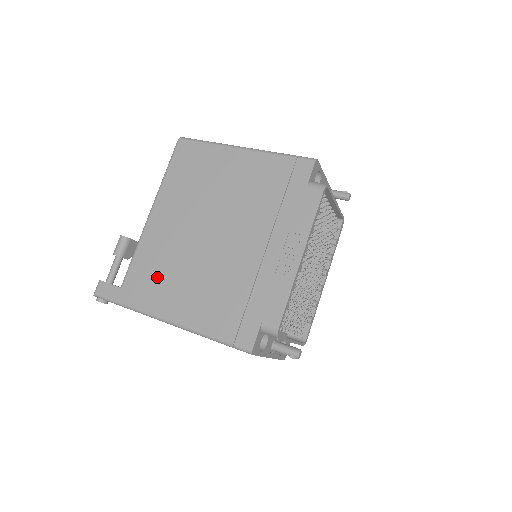
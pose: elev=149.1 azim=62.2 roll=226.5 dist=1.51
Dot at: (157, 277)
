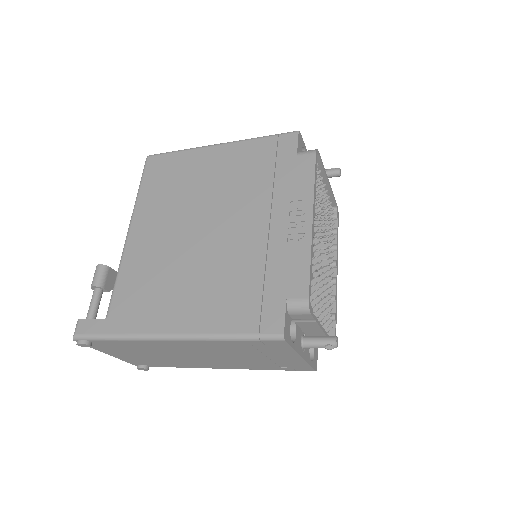
Dot at: (148, 293)
